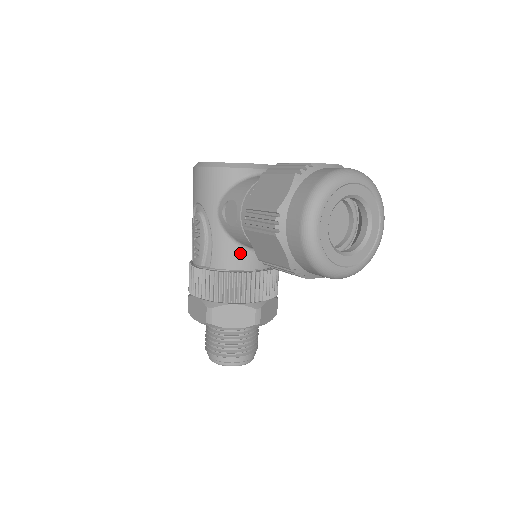
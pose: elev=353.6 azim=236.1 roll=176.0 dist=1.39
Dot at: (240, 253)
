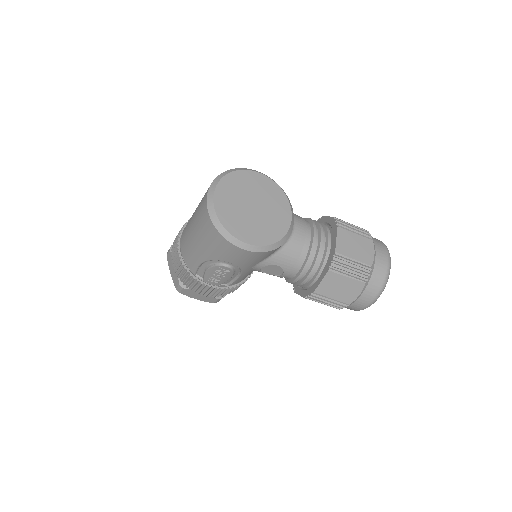
Dot at: occluded
